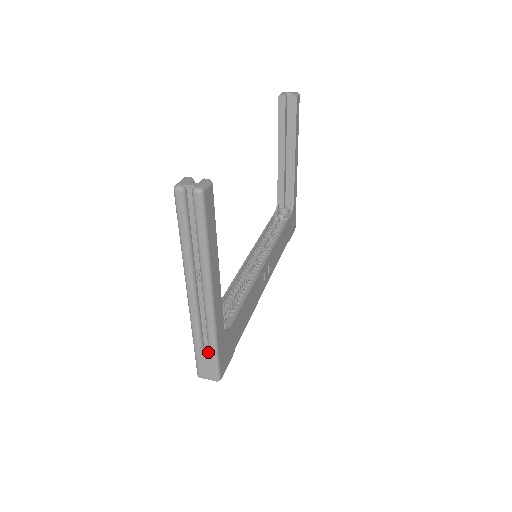
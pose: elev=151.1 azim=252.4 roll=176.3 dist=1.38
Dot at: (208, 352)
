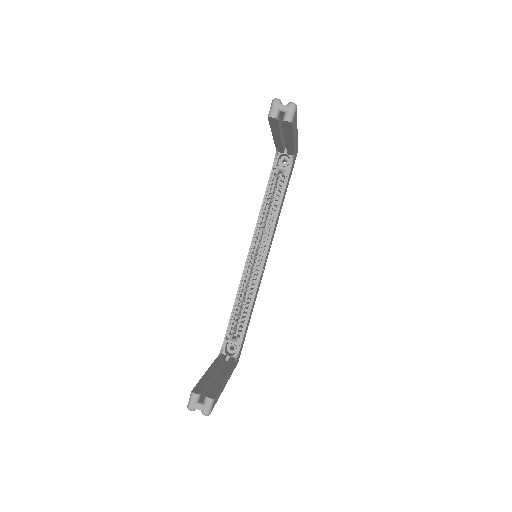
Dot at: occluded
